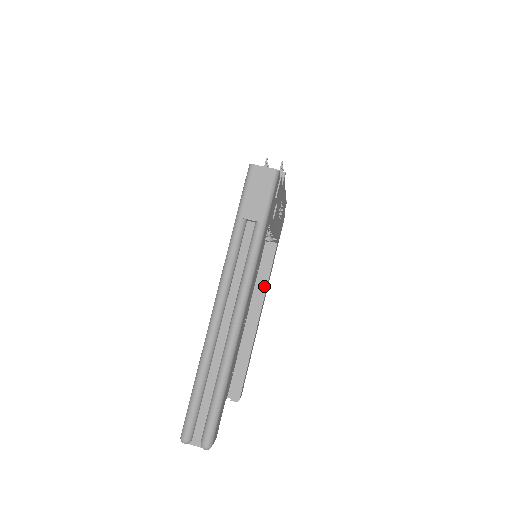
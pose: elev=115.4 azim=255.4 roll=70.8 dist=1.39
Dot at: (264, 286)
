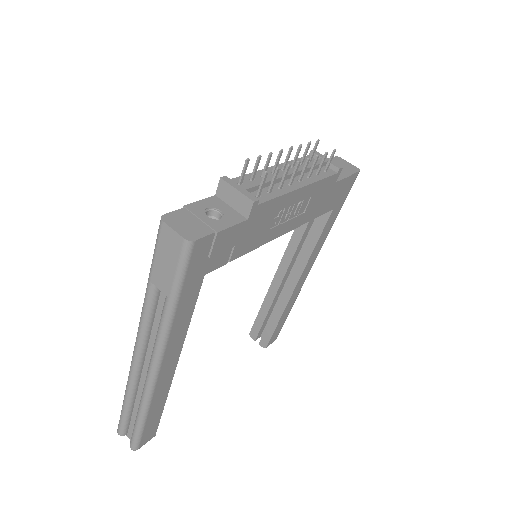
Dot at: (307, 254)
